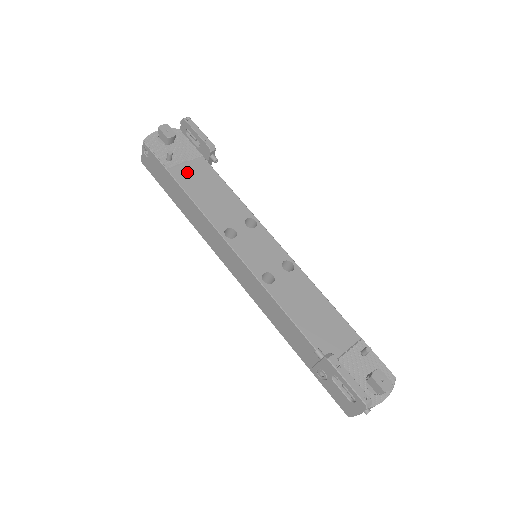
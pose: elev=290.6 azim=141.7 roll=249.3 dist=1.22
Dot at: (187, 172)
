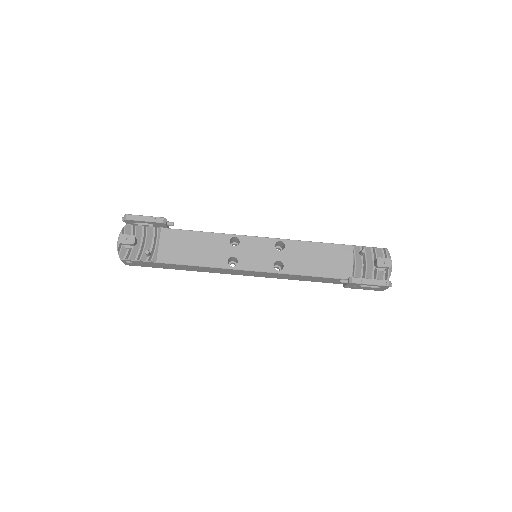
Dot at: (167, 250)
